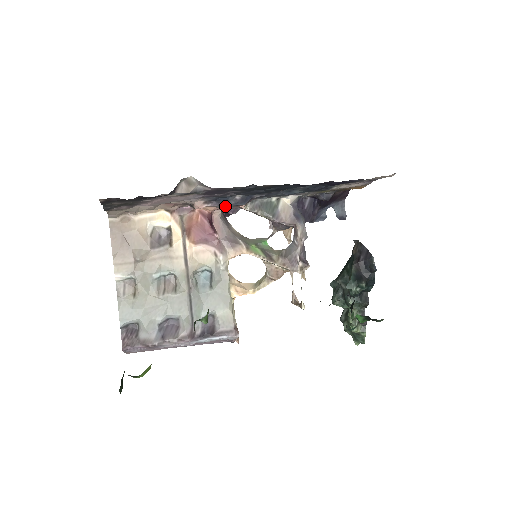
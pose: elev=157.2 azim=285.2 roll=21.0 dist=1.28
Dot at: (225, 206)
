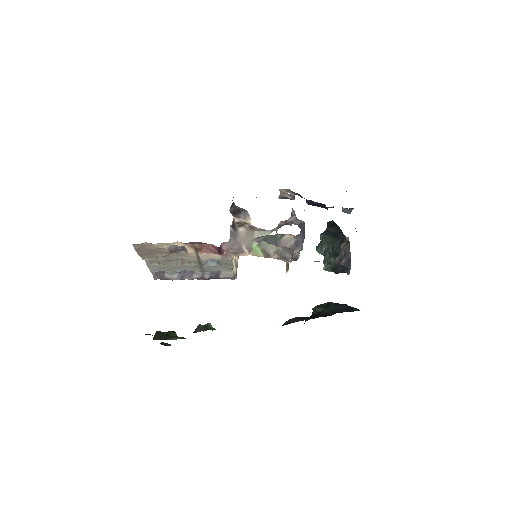
Dot at: occluded
